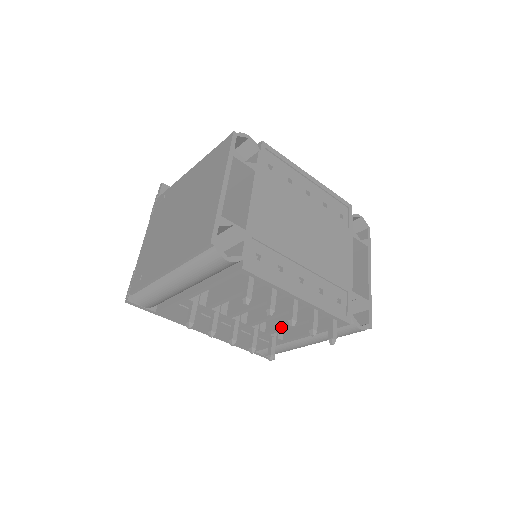
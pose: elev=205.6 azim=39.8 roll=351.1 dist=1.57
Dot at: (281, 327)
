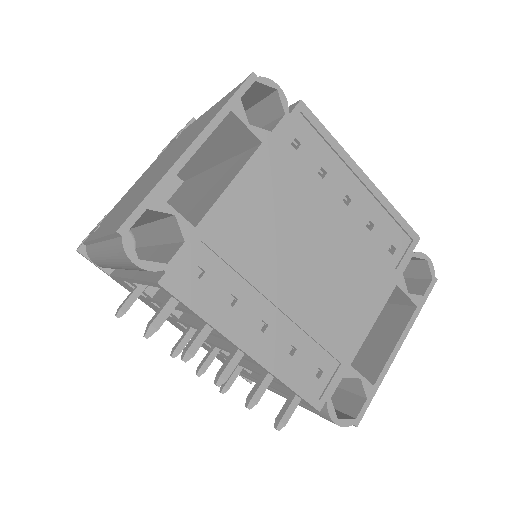
Dot at: (242, 363)
